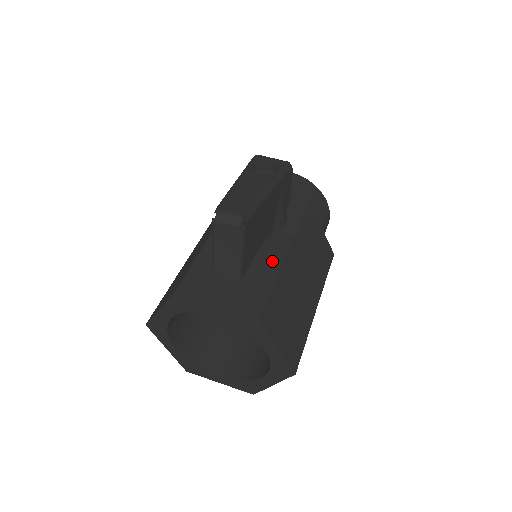
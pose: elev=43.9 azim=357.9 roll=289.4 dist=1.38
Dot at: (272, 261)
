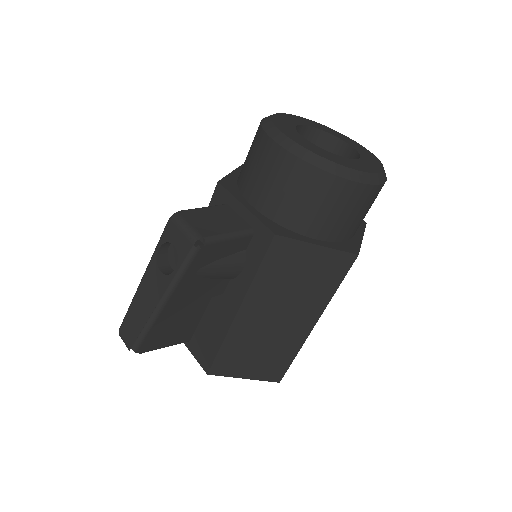
Dot at: (224, 317)
